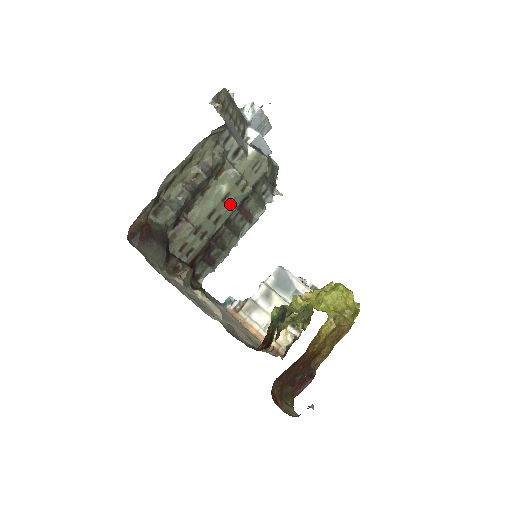
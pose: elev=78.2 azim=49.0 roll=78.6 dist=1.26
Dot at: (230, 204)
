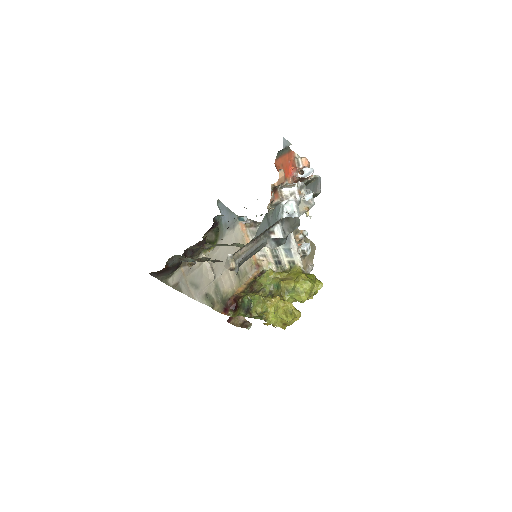
Dot at: occluded
